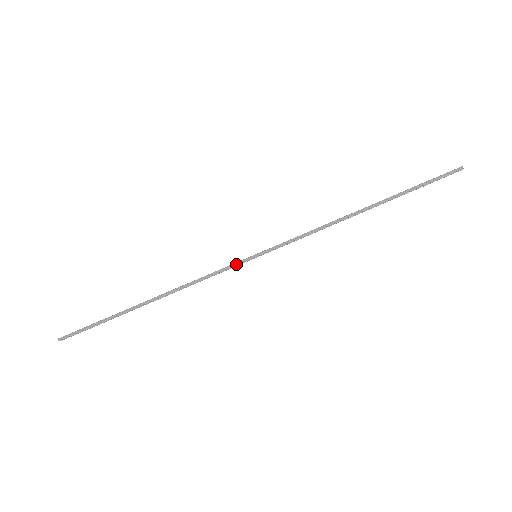
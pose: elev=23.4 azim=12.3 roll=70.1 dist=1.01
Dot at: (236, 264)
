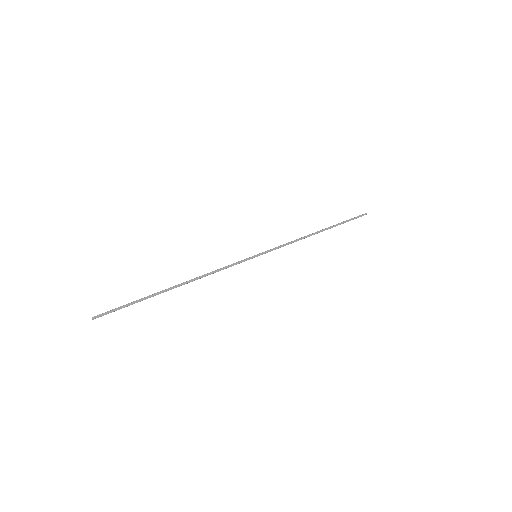
Dot at: (244, 261)
